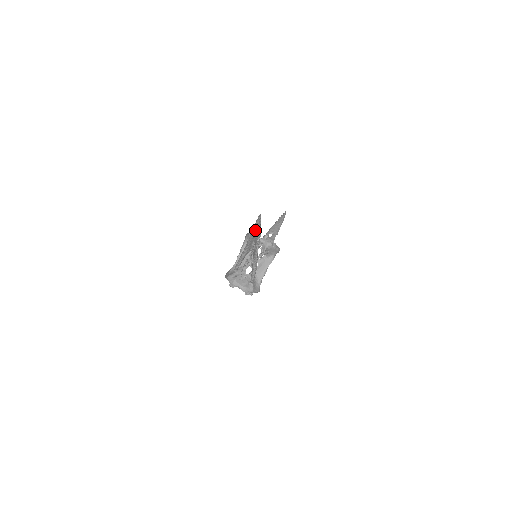
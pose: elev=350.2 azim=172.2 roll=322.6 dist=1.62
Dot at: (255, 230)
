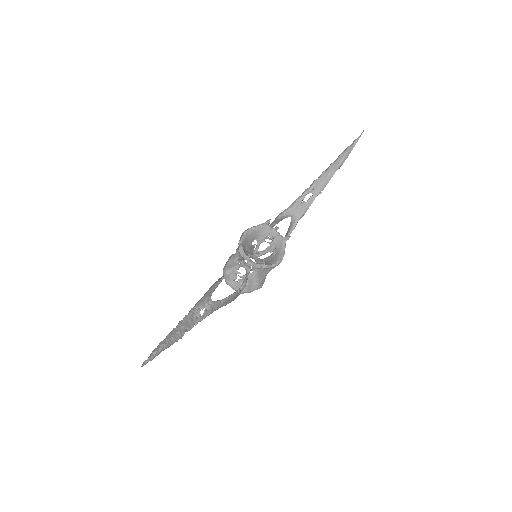
Dot at: (166, 341)
